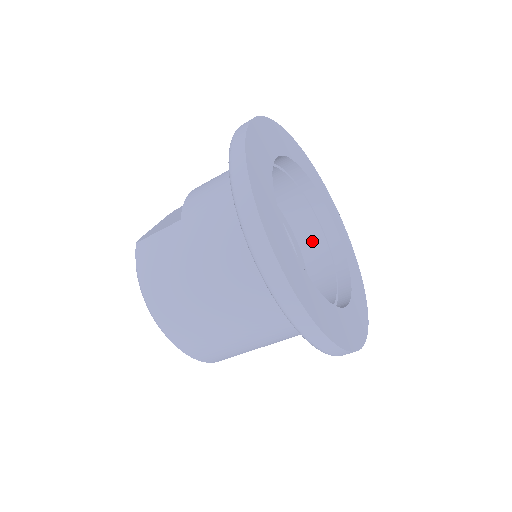
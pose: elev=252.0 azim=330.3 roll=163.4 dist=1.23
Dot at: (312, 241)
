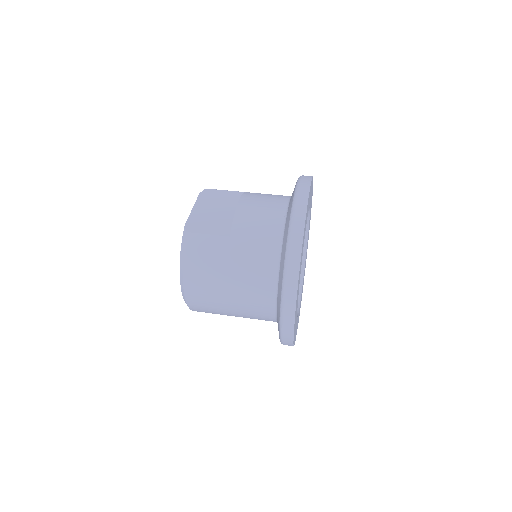
Dot at: occluded
